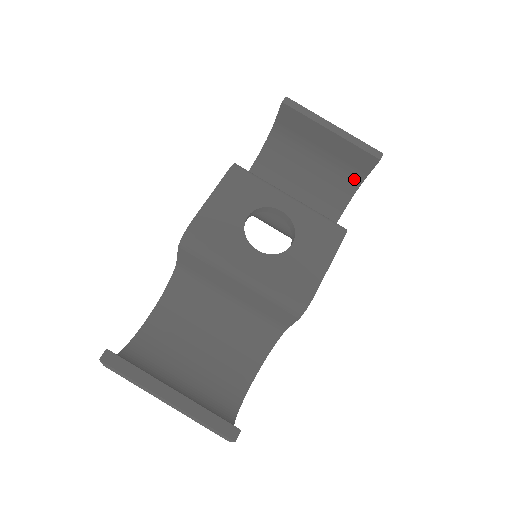
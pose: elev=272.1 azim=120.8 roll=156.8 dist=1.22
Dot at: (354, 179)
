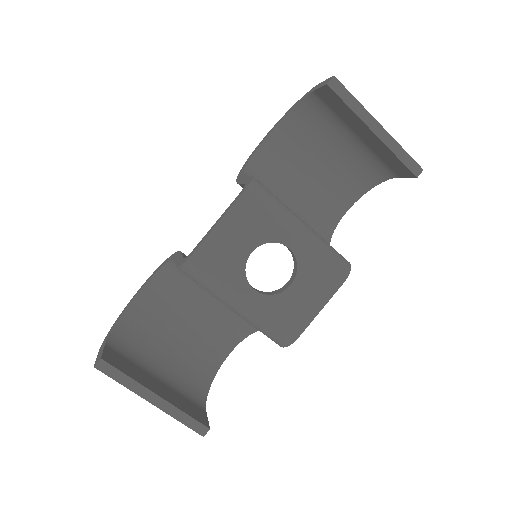
Dot at: (384, 172)
